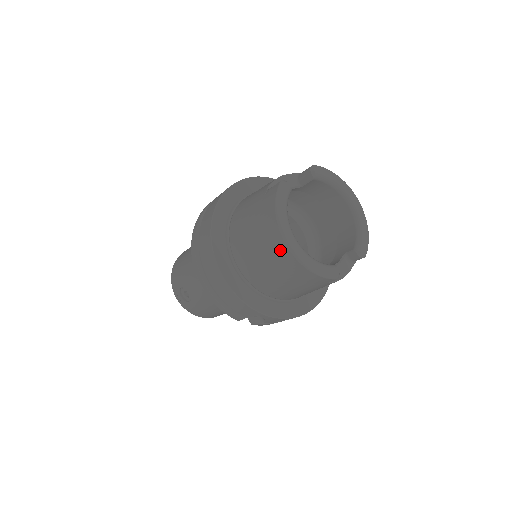
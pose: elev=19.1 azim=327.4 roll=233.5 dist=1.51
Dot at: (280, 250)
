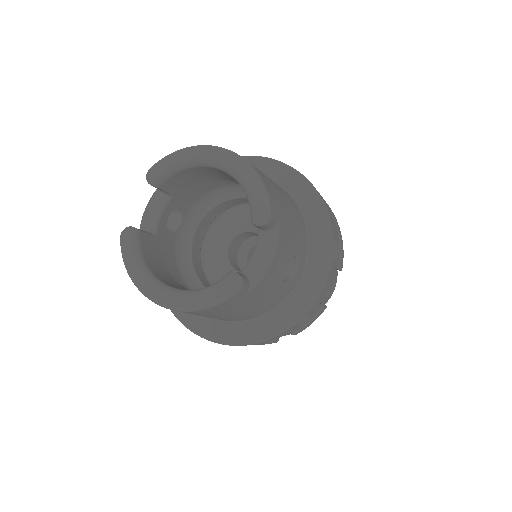
Dot at: occluded
